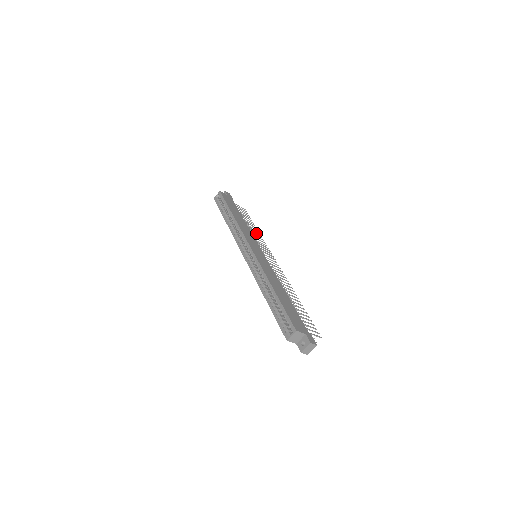
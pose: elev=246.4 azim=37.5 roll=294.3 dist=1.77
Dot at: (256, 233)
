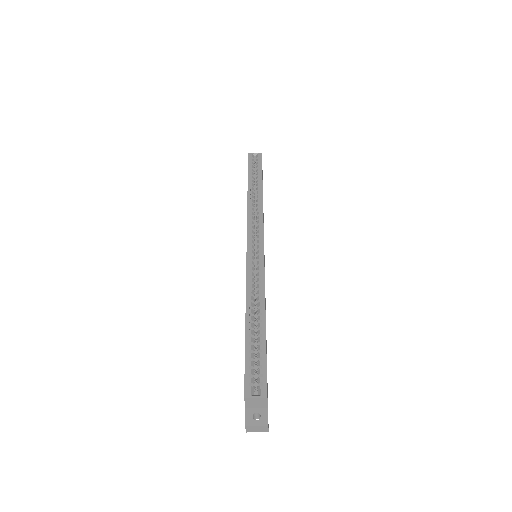
Dot at: occluded
